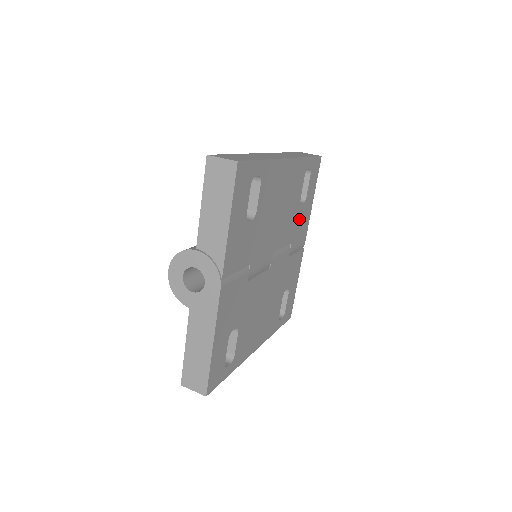
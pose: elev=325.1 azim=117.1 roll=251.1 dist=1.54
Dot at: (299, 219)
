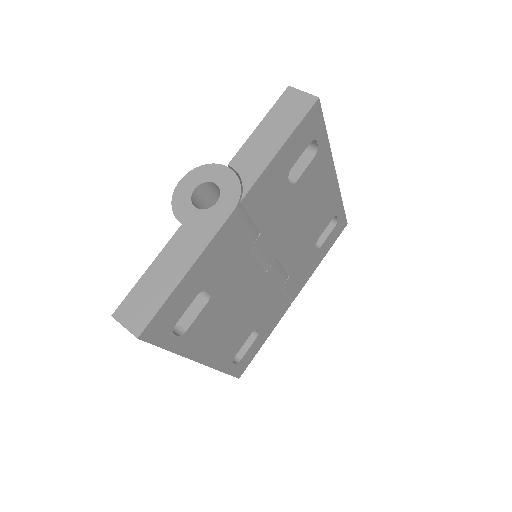
Dot at: (306, 261)
